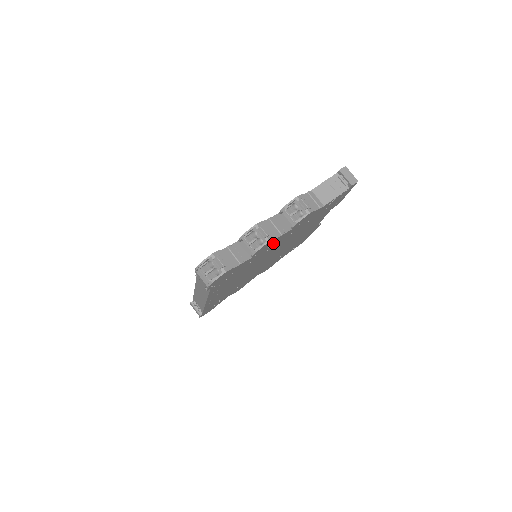
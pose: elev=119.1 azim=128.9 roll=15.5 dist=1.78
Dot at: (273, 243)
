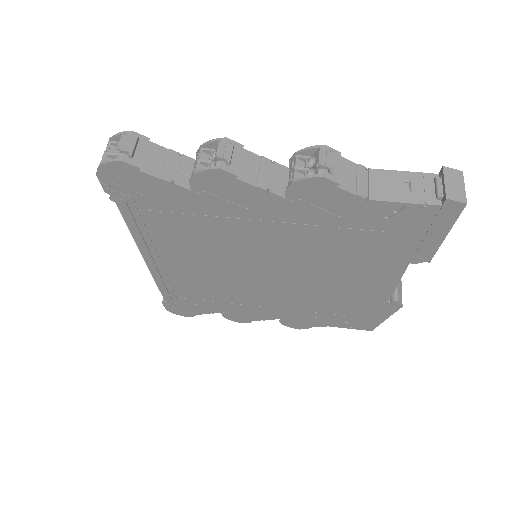
Dot at: (245, 200)
